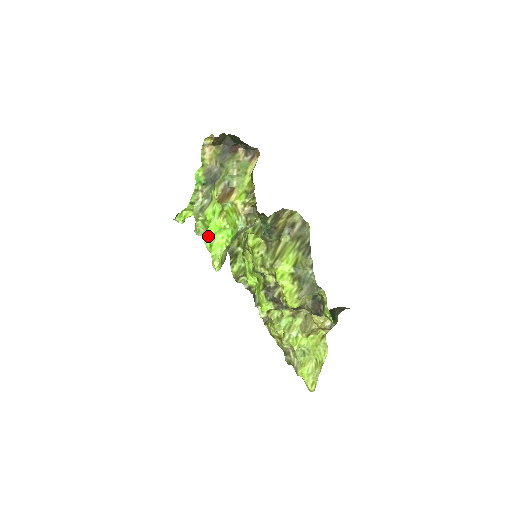
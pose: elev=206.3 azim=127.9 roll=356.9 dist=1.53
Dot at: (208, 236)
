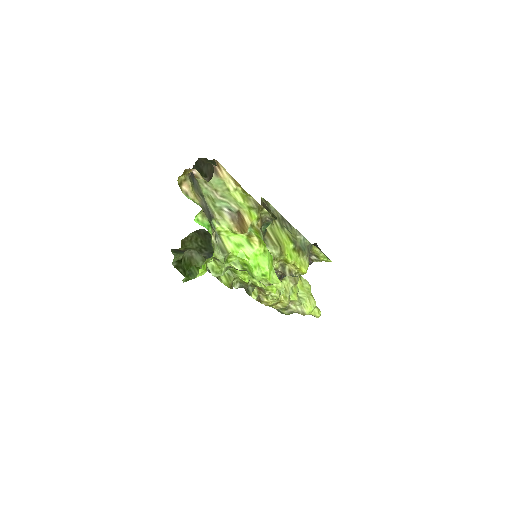
Dot at: (257, 269)
